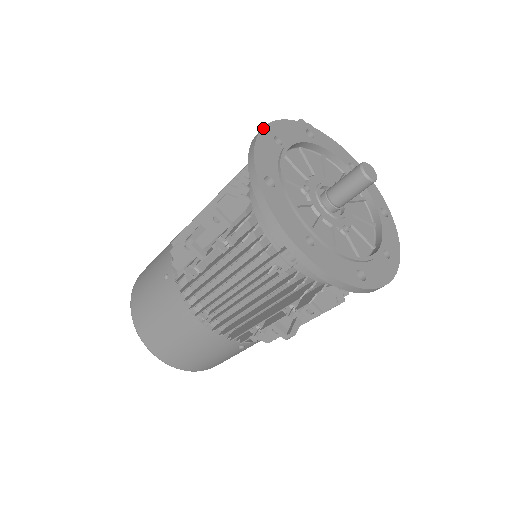
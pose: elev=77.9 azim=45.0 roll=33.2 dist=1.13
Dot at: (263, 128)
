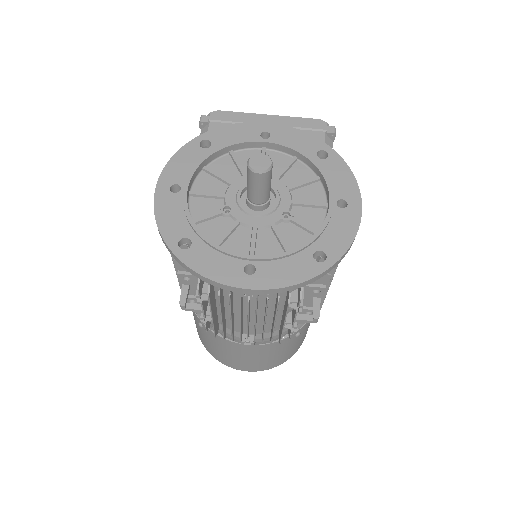
Dot at: (155, 190)
